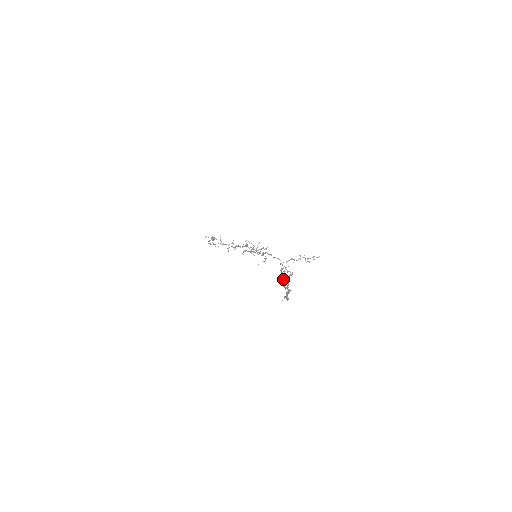
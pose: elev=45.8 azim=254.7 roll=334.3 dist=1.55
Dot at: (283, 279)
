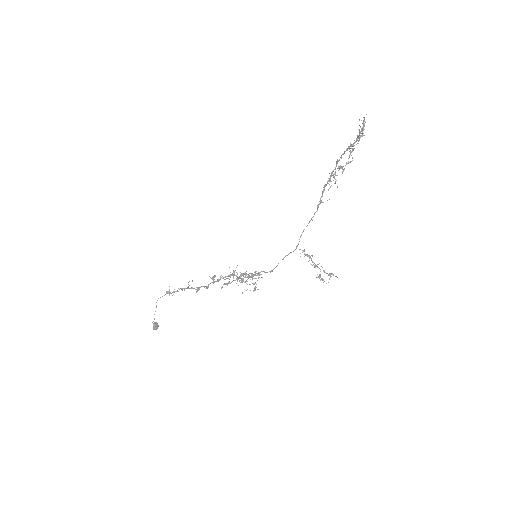
Dot at: occluded
